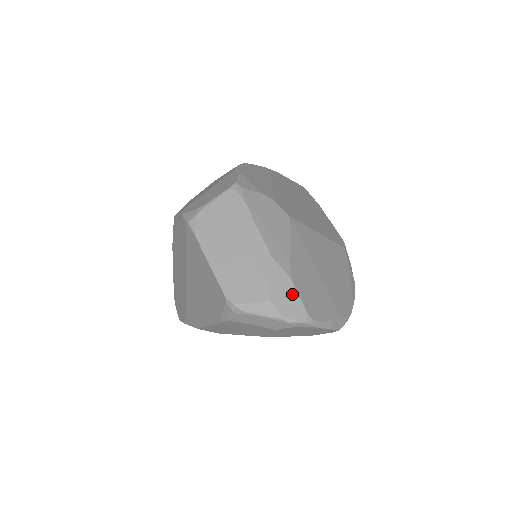
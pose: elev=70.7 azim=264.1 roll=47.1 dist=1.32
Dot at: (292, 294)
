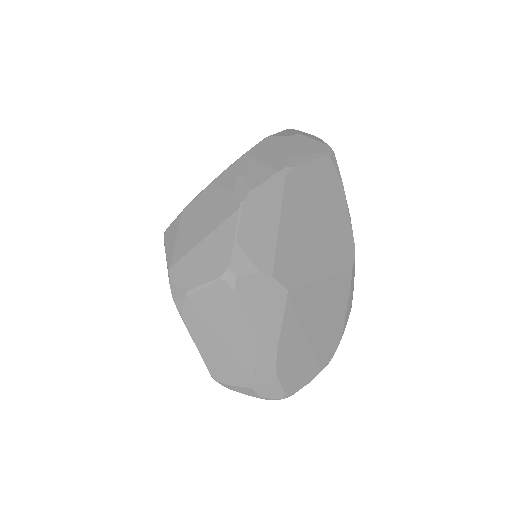
Dot at: (274, 382)
